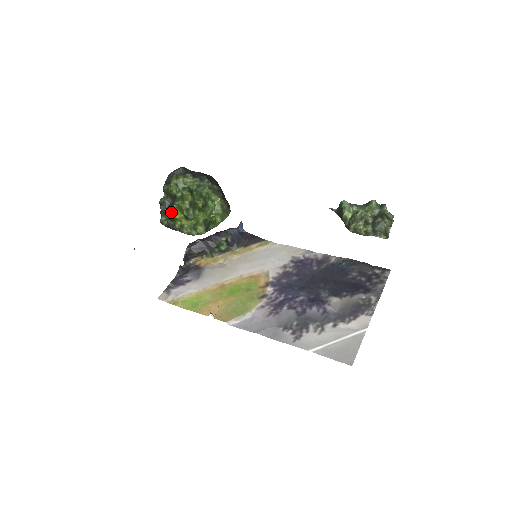
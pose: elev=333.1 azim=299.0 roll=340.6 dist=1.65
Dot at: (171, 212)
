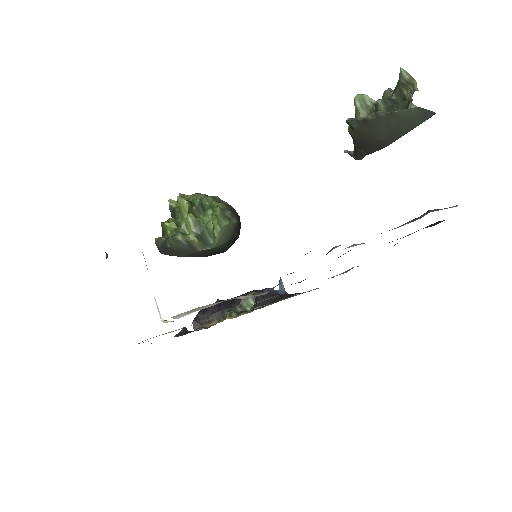
Dot at: occluded
